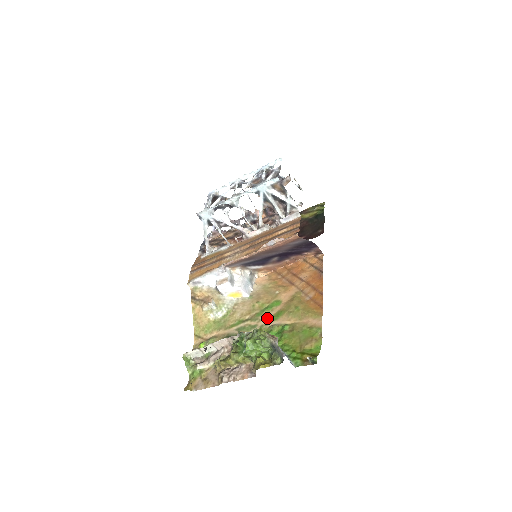
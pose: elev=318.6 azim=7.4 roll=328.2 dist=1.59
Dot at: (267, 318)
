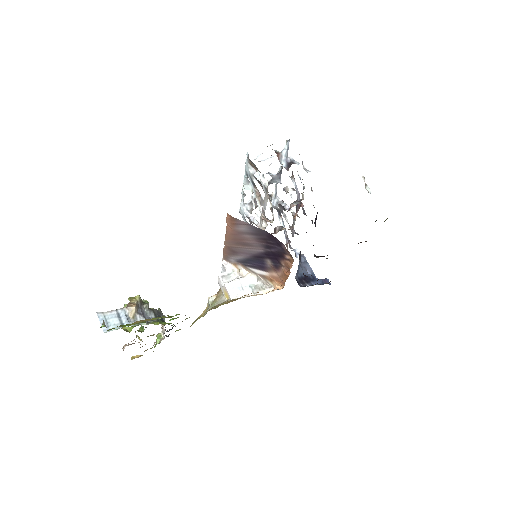
Dot at: occluded
